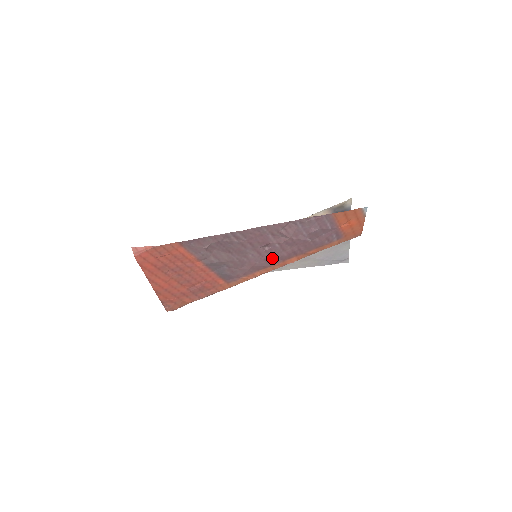
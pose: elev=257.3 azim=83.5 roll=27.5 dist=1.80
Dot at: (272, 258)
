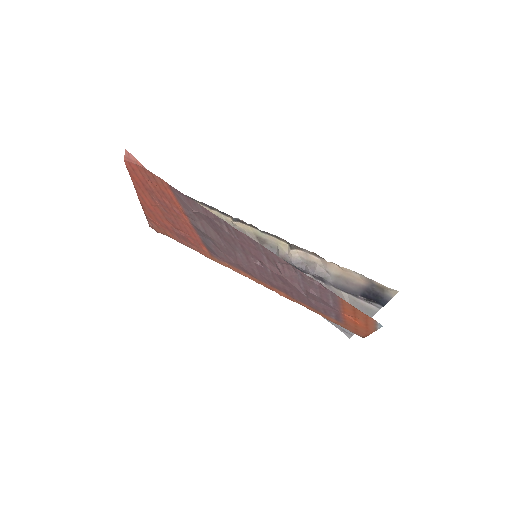
Dot at: (261, 274)
